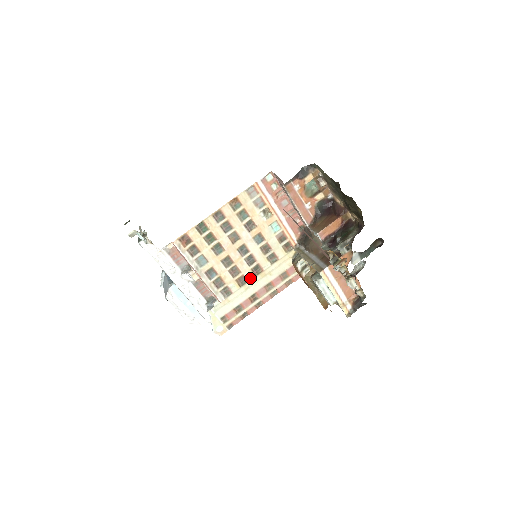
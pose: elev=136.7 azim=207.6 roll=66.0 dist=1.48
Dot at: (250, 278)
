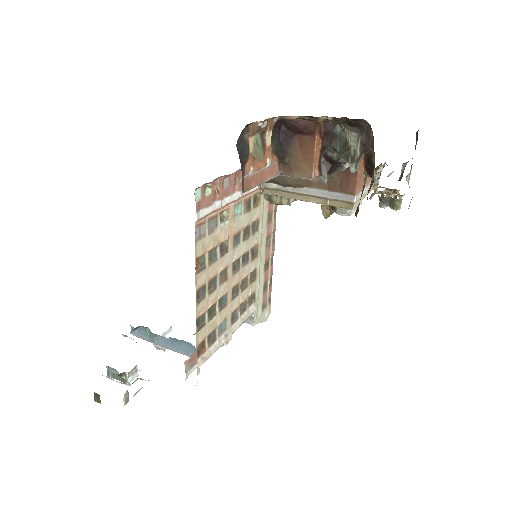
Dot at: (255, 264)
